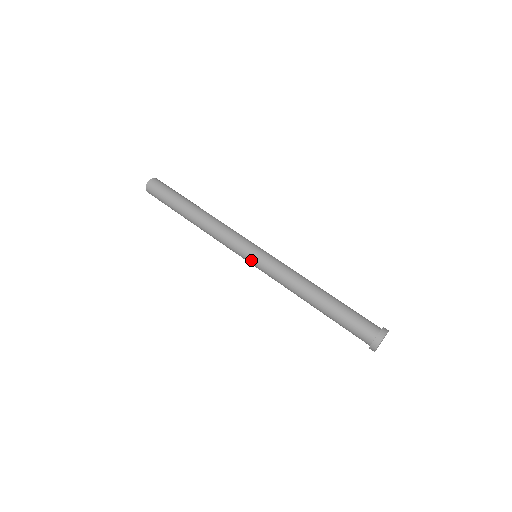
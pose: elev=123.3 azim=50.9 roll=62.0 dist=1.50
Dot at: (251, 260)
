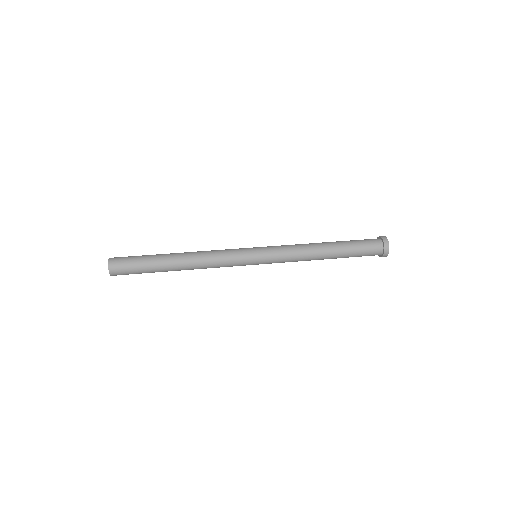
Dot at: (258, 255)
